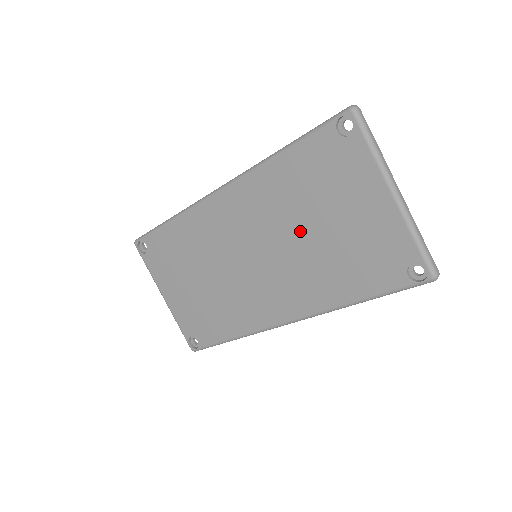
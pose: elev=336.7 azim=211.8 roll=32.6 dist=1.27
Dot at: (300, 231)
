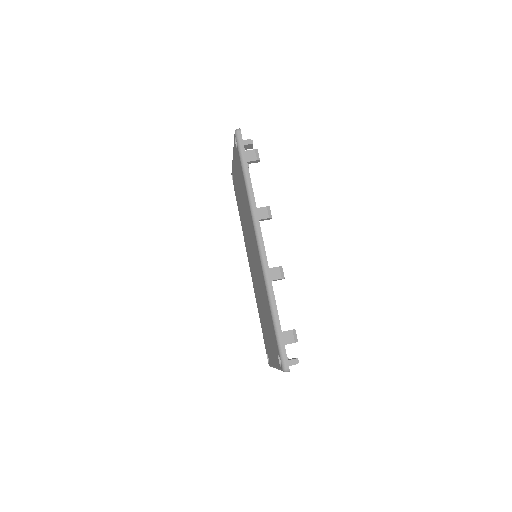
Dot at: (262, 300)
